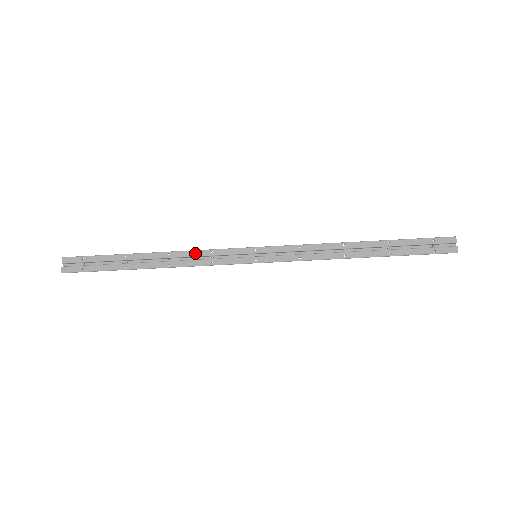
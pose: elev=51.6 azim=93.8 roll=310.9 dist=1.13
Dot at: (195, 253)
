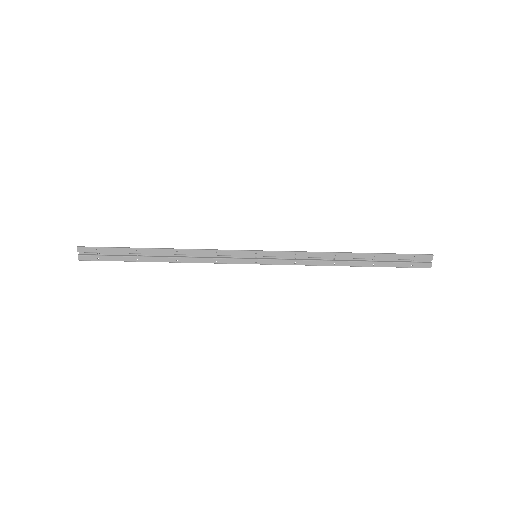
Dot at: (201, 252)
